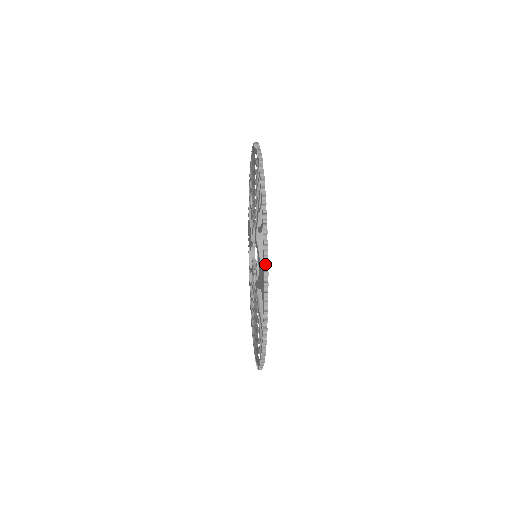
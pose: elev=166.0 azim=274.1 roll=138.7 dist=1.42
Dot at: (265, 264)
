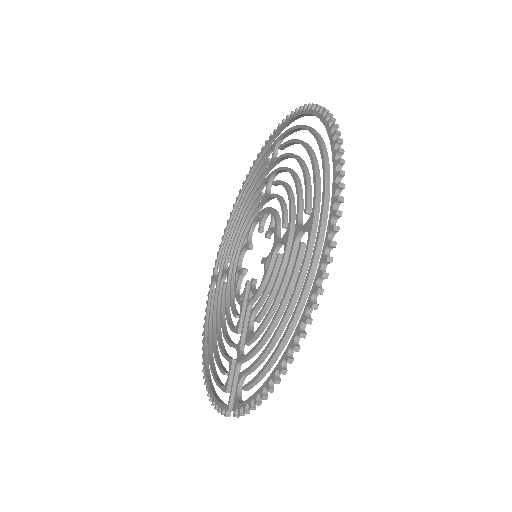
Dot at: (318, 105)
